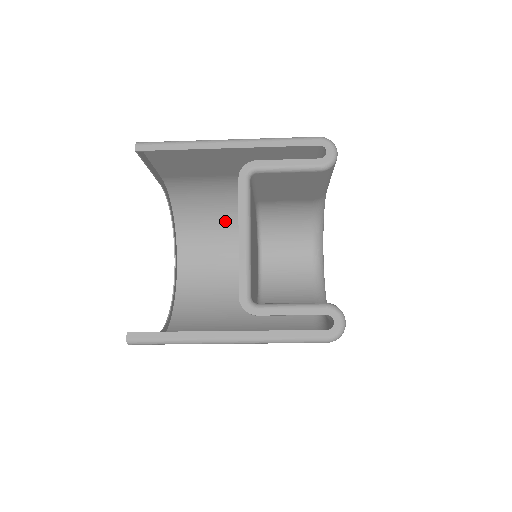
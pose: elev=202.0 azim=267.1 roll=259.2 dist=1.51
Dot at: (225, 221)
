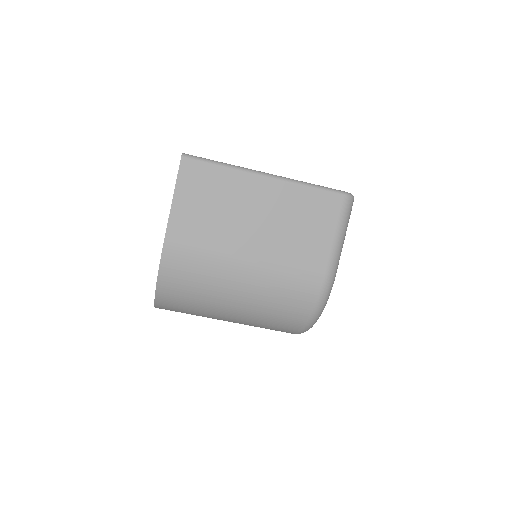
Dot at: occluded
